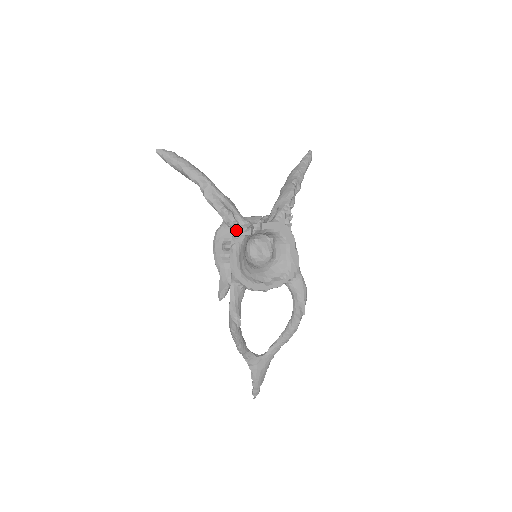
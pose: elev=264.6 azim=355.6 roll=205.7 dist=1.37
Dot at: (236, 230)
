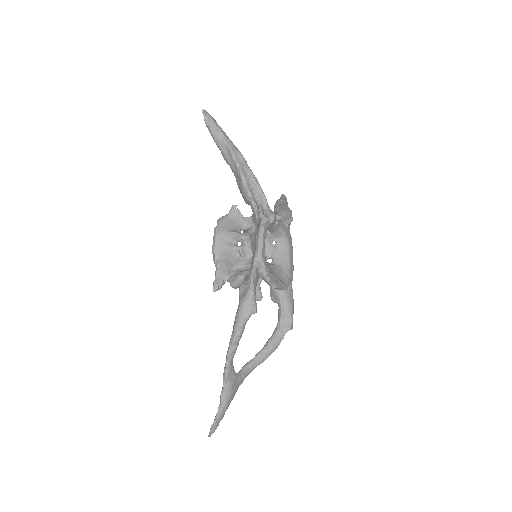
Dot at: (258, 216)
